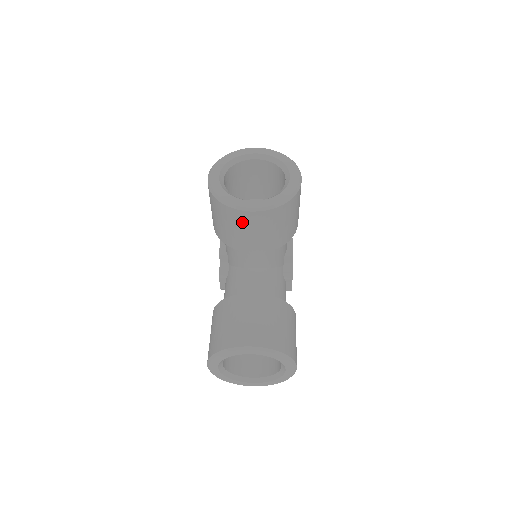
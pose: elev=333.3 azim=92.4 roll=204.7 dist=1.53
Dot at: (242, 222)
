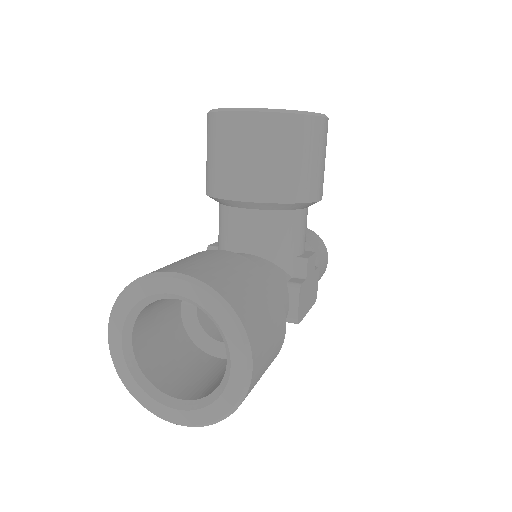
Dot at: (231, 135)
